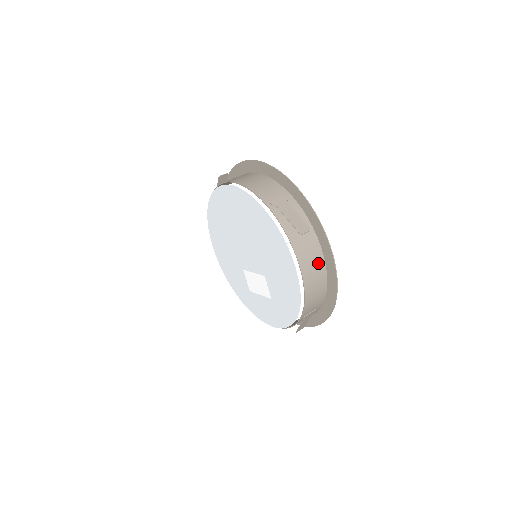
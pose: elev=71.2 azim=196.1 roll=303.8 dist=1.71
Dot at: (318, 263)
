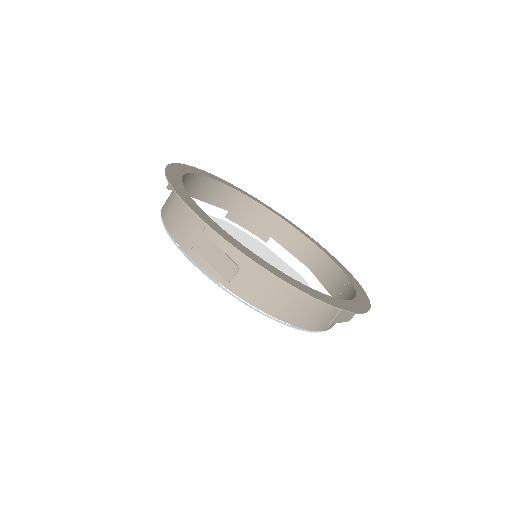
Dot at: (284, 289)
